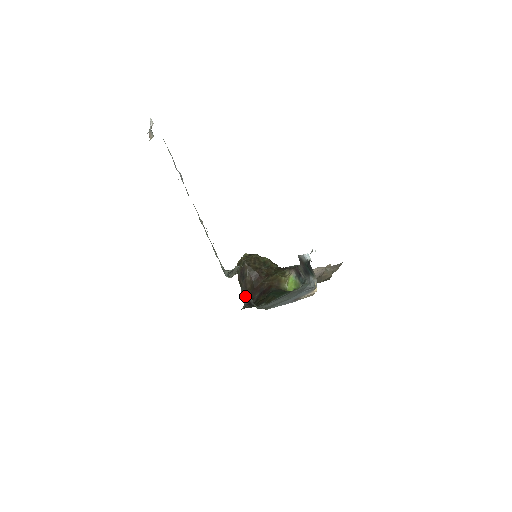
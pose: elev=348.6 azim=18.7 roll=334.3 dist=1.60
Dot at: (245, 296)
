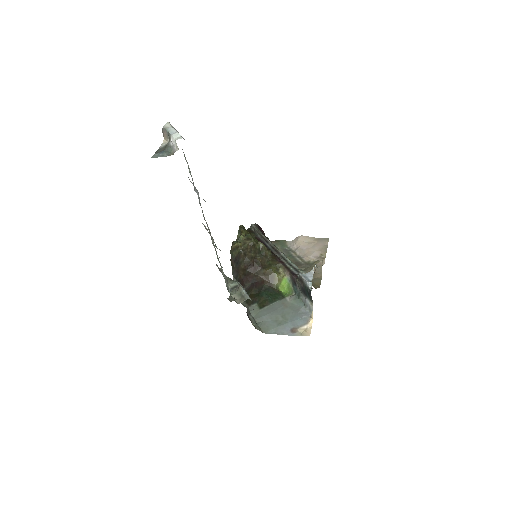
Dot at: (235, 277)
